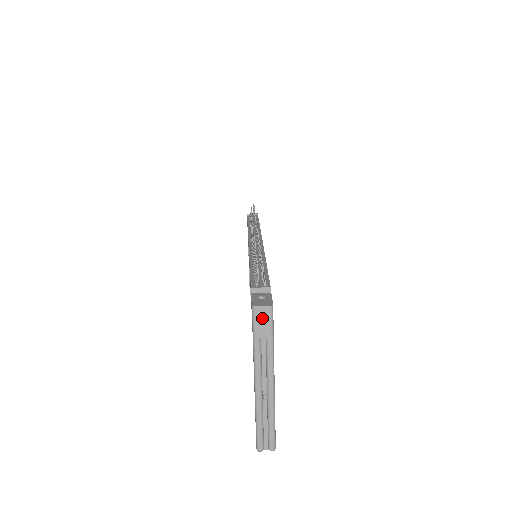
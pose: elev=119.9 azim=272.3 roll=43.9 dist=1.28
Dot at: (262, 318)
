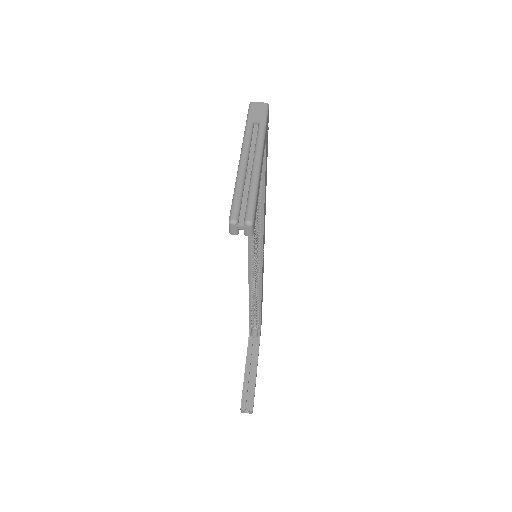
Dot at: (257, 109)
